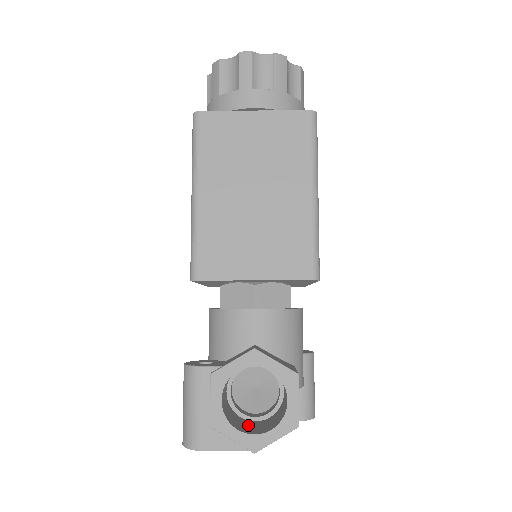
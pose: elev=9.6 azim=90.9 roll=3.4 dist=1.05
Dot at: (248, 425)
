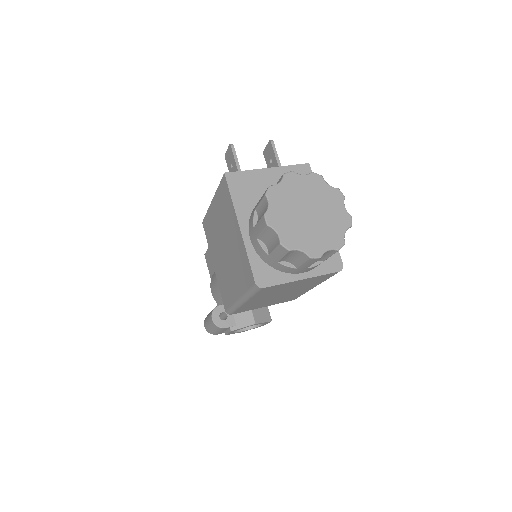
Dot at: occluded
